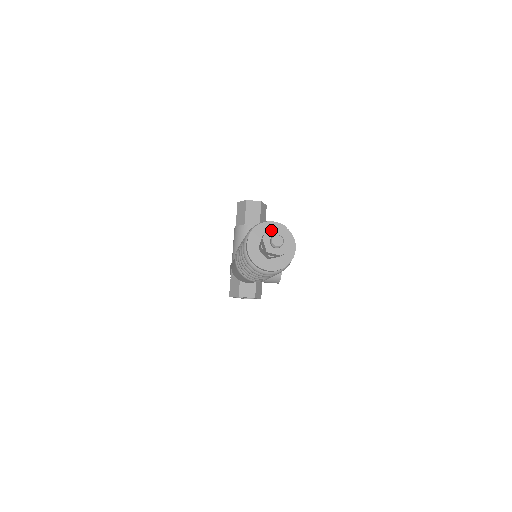
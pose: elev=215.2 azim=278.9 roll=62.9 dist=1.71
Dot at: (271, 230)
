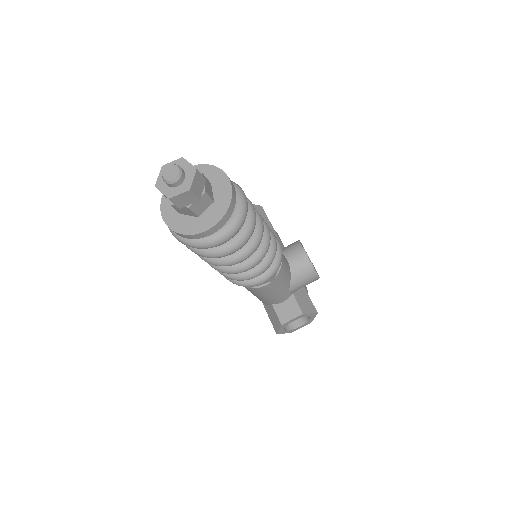
Dot at: (161, 169)
